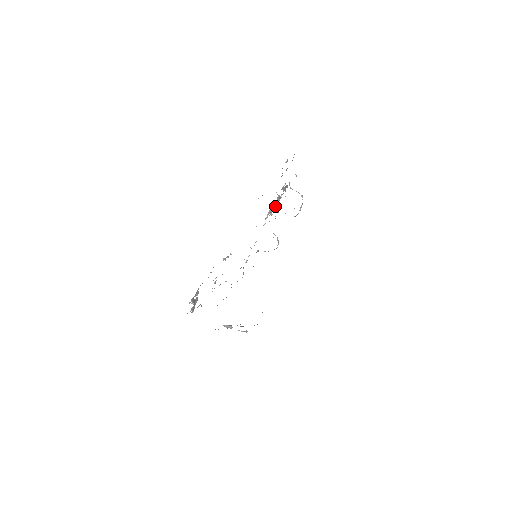
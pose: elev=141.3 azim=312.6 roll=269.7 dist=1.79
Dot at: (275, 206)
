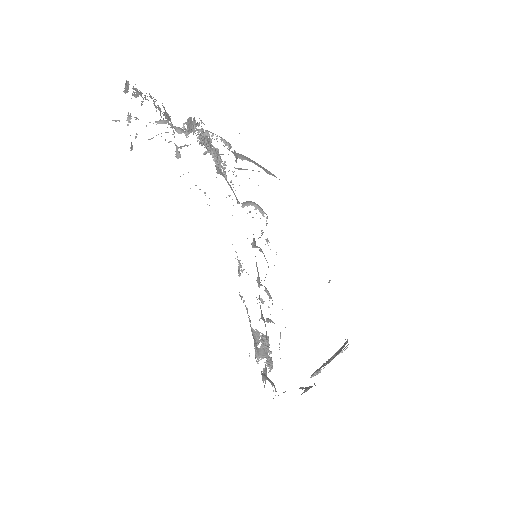
Dot at: (214, 152)
